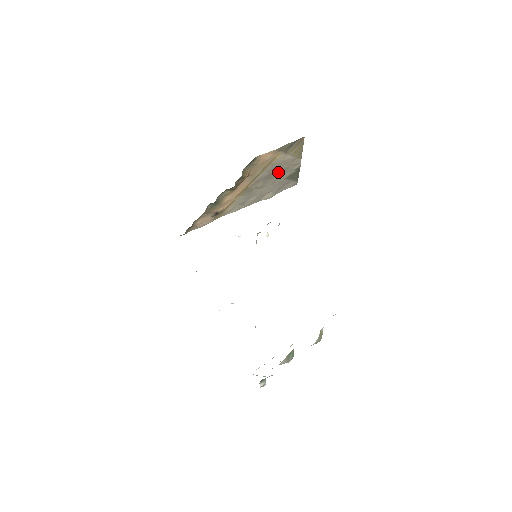
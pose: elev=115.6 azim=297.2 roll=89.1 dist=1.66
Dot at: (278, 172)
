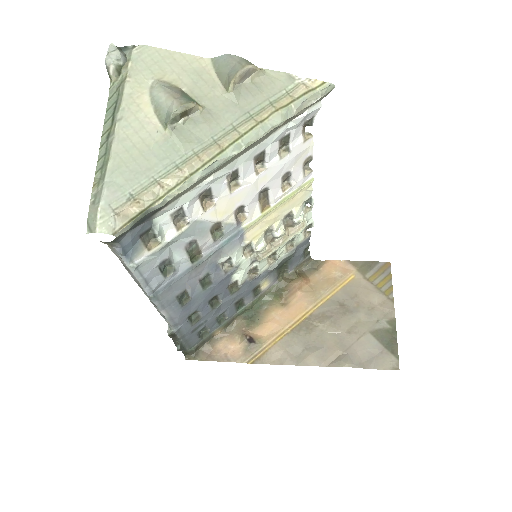
Dot at: (356, 311)
